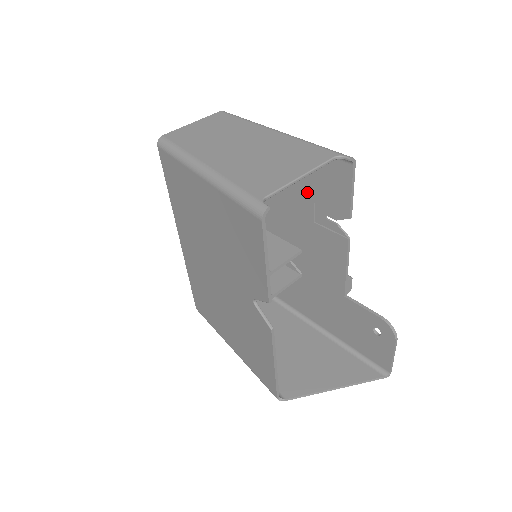
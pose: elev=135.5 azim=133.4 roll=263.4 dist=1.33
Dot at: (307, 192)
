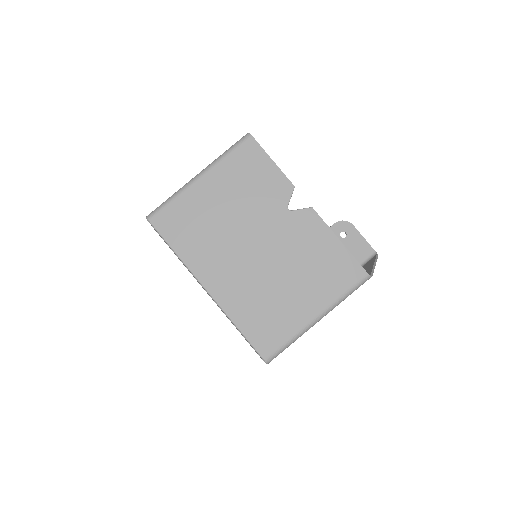
Dot at: occluded
